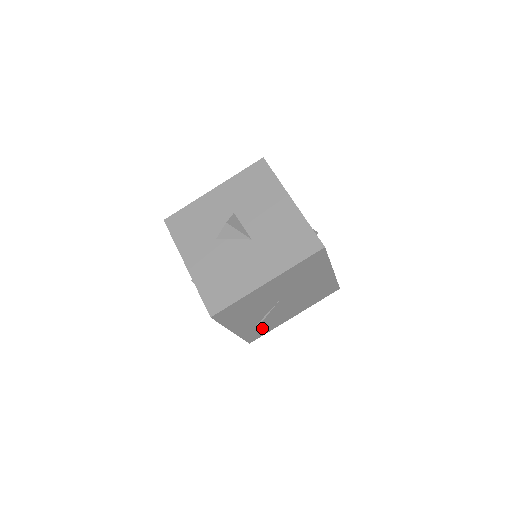
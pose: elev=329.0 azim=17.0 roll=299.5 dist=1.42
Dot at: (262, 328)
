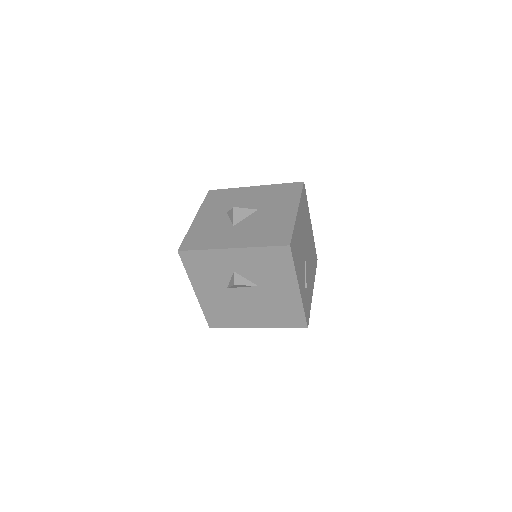
Dot at: (307, 300)
